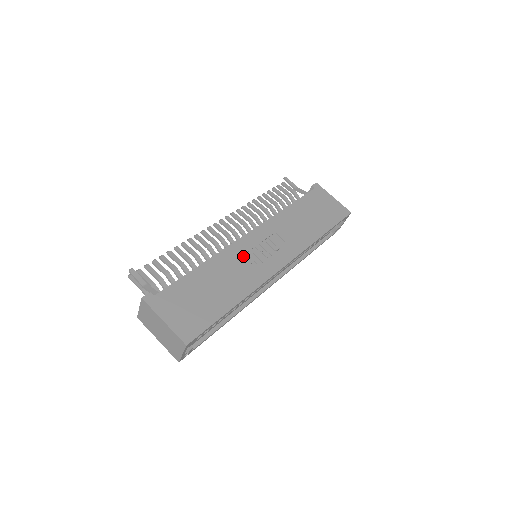
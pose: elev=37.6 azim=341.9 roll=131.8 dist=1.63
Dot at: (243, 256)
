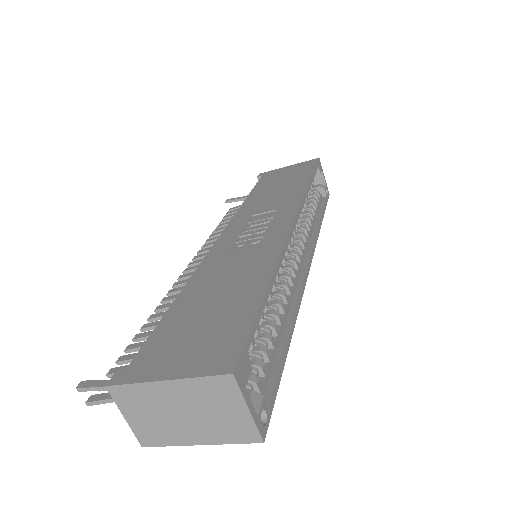
Dot at: (232, 251)
